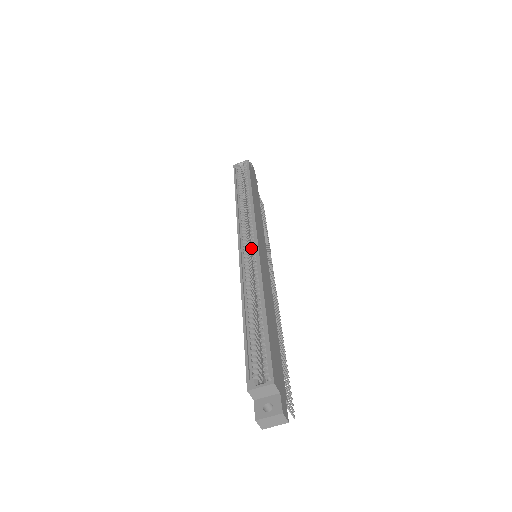
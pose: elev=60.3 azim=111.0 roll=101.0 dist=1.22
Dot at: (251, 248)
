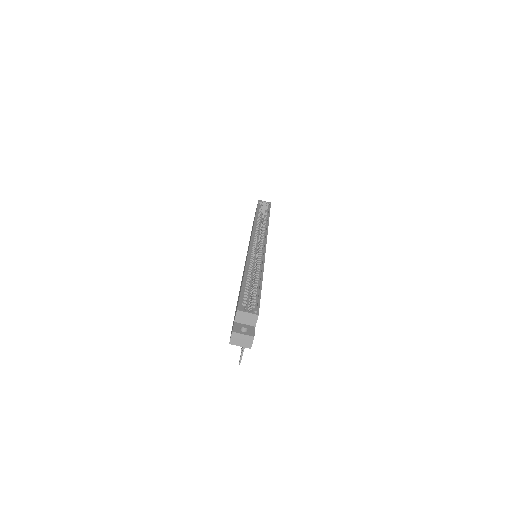
Dot at: (258, 247)
